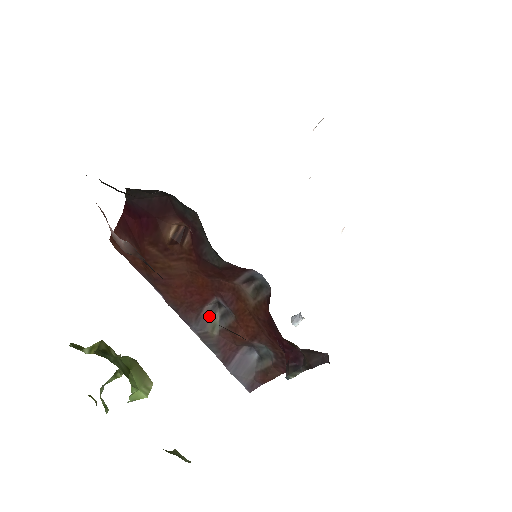
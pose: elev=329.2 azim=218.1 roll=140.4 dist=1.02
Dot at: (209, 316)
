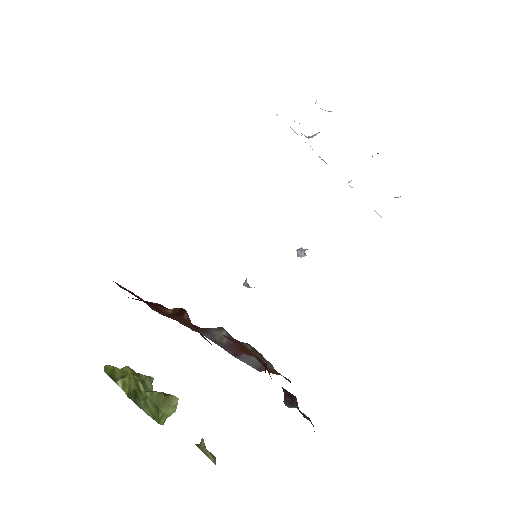
Dot at: (217, 331)
